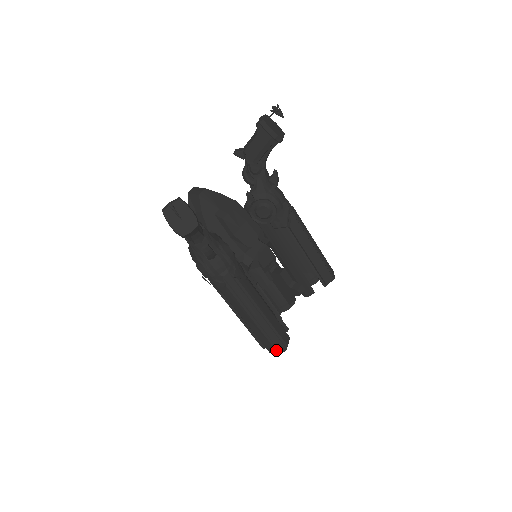
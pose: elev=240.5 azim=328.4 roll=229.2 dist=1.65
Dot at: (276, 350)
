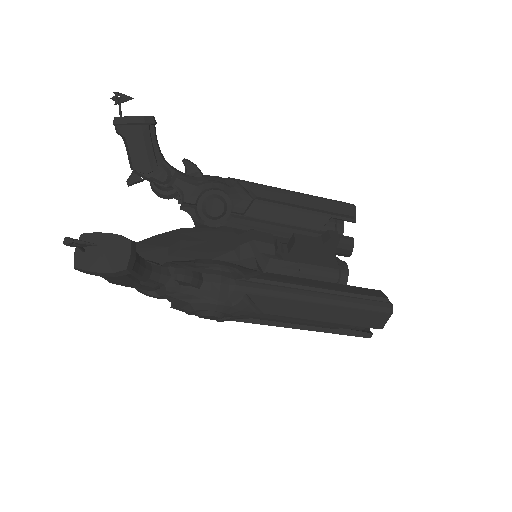
Dot at: (383, 316)
